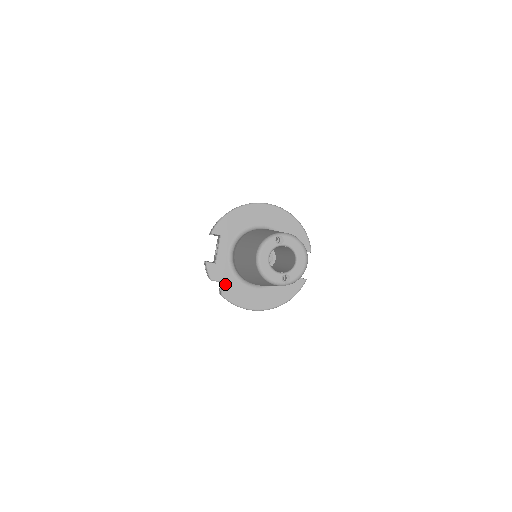
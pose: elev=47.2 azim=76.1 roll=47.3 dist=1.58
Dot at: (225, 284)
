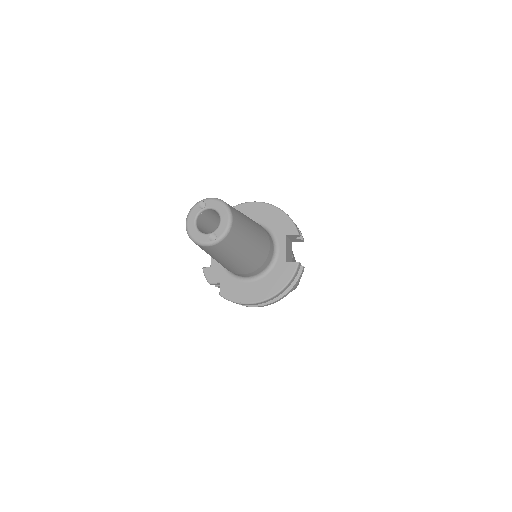
Dot at: (221, 284)
